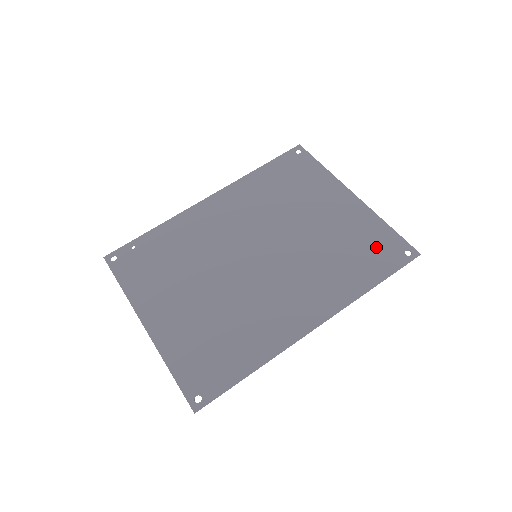
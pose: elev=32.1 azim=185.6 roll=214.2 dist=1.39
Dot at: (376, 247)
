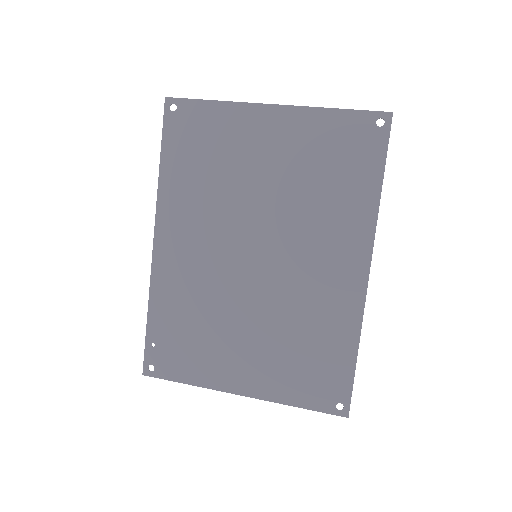
Dot at: (347, 145)
